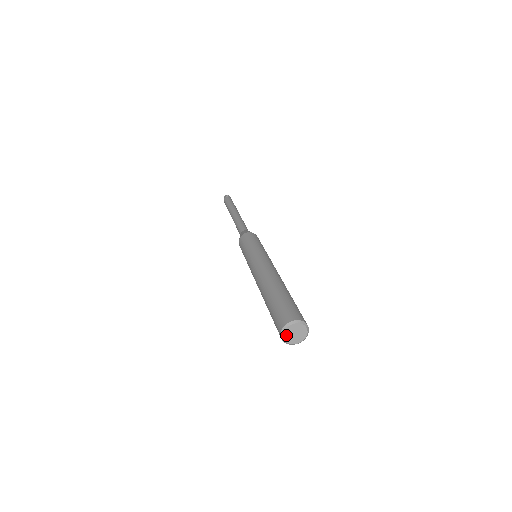
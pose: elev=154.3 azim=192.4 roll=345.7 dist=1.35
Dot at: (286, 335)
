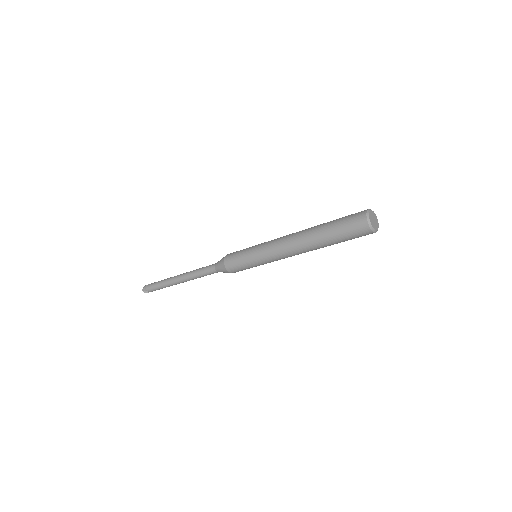
Dot at: (372, 223)
